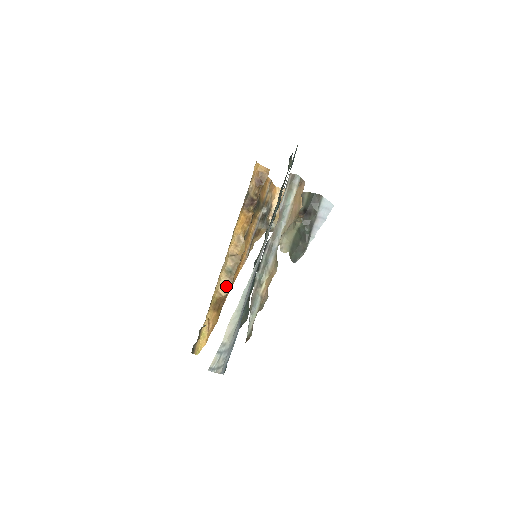
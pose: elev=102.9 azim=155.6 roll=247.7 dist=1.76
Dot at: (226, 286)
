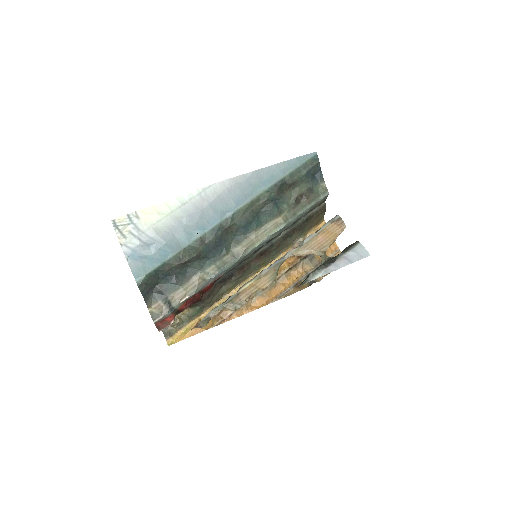
Dot at: occluded
